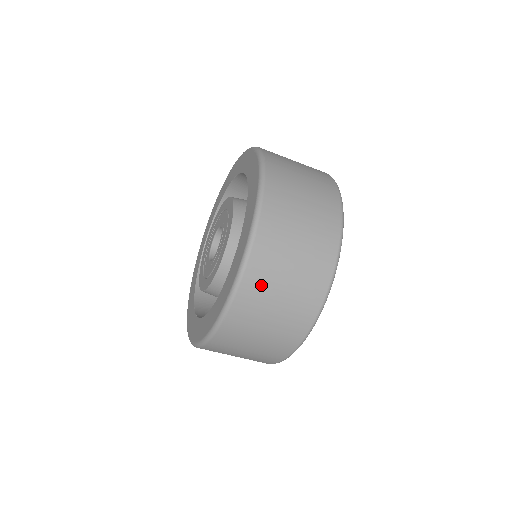
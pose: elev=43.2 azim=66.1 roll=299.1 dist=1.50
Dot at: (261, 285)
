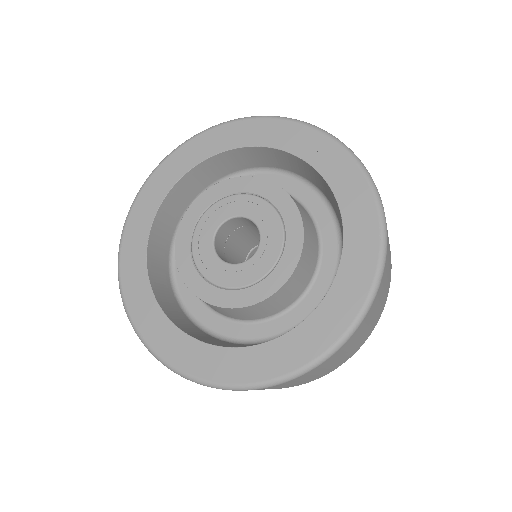
Dot at: (261, 389)
